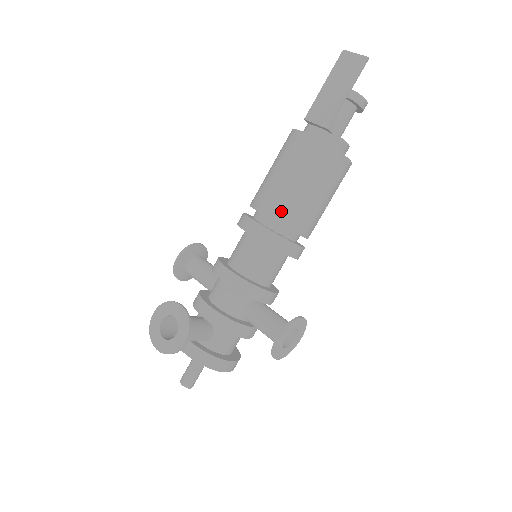
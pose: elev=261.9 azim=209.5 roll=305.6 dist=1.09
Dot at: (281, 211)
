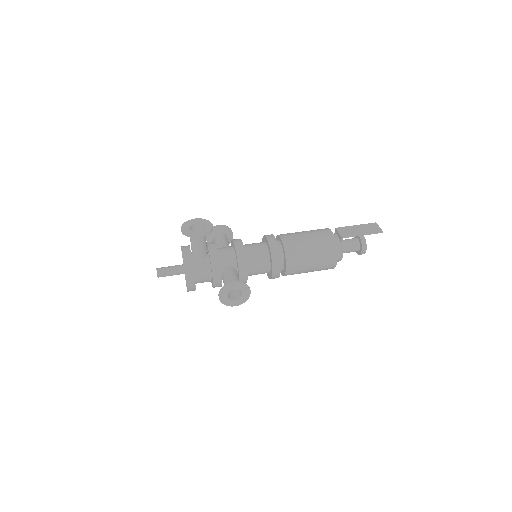
Dot at: (290, 245)
